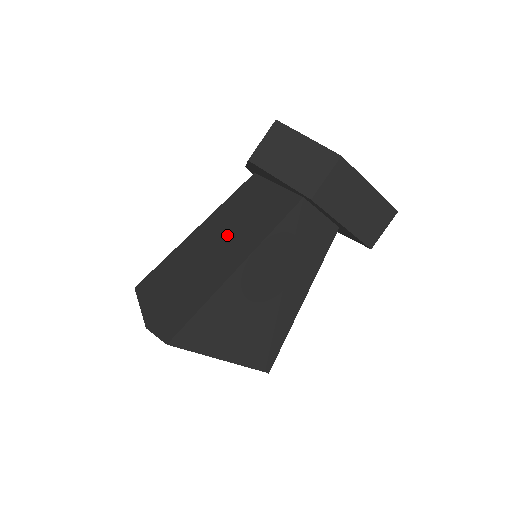
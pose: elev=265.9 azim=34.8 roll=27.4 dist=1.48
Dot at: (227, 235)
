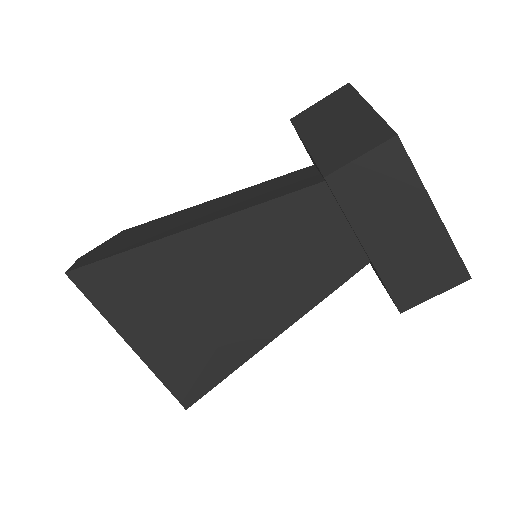
Dot at: (226, 204)
